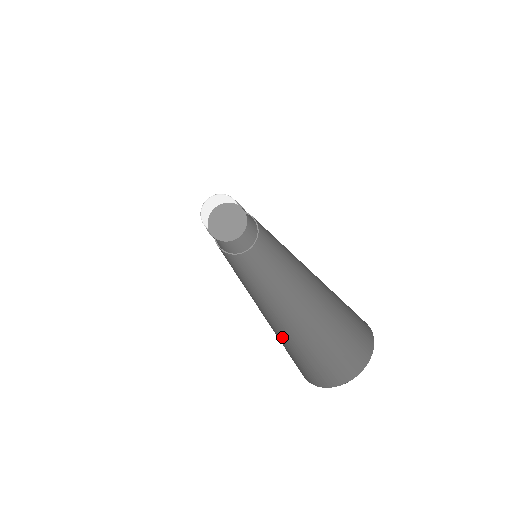
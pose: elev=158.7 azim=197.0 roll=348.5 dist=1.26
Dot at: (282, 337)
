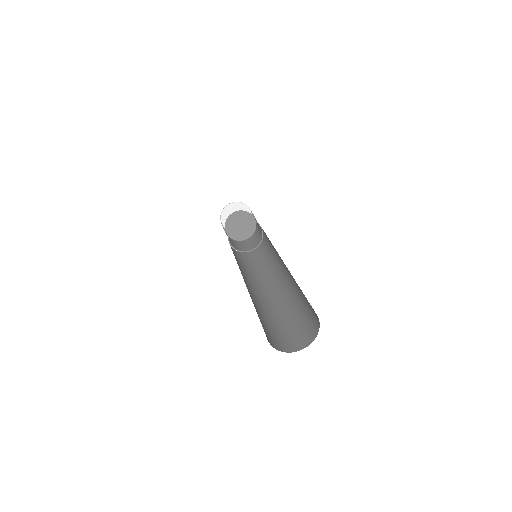
Dot at: (287, 317)
